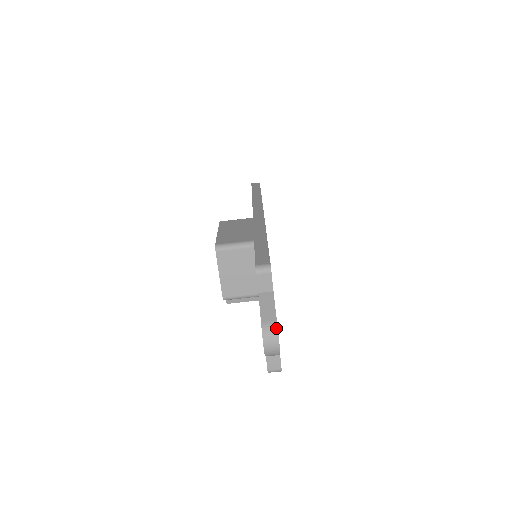
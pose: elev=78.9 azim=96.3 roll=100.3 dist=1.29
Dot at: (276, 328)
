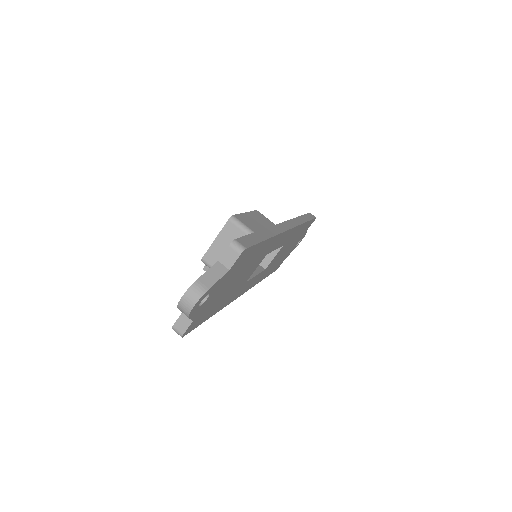
Dot at: (203, 293)
